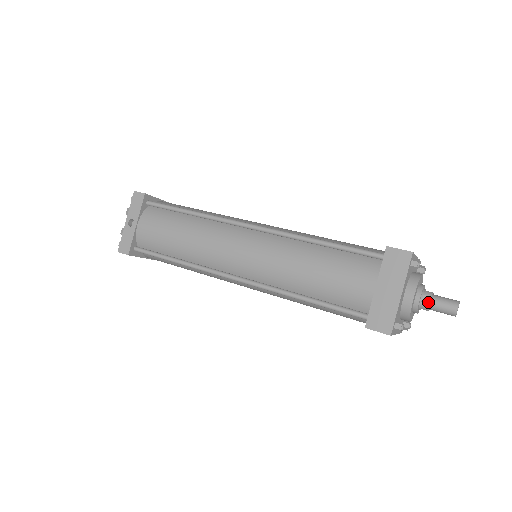
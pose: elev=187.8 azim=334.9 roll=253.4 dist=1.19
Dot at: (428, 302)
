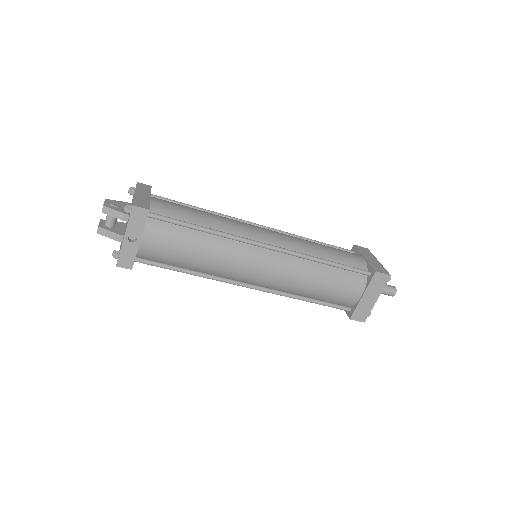
Dot at: occluded
